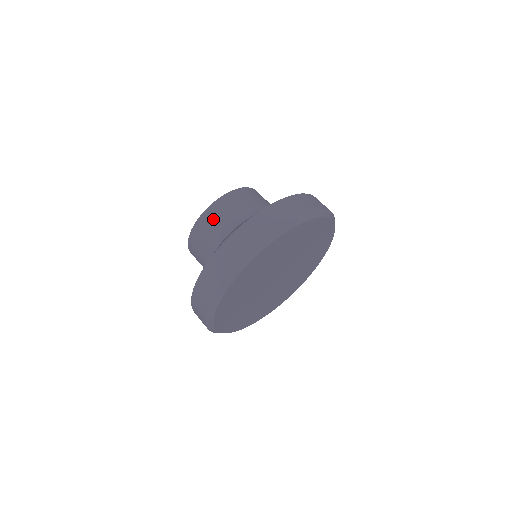
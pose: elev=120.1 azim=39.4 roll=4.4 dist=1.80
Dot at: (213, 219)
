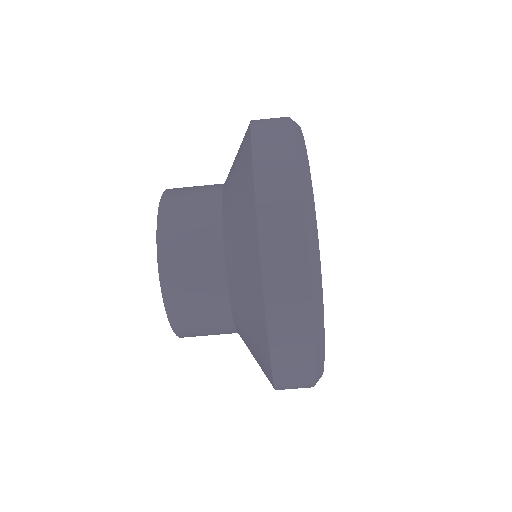
Dot at: (193, 323)
